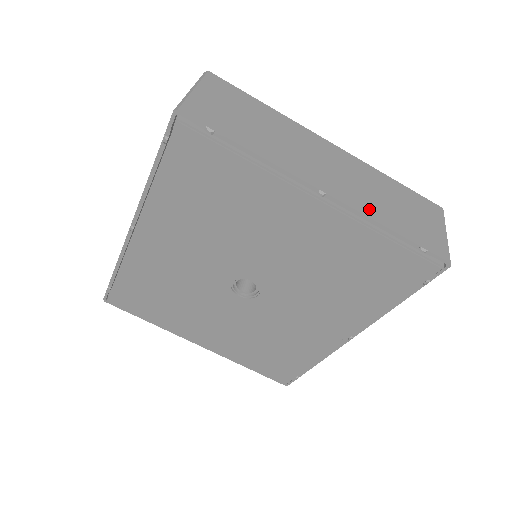
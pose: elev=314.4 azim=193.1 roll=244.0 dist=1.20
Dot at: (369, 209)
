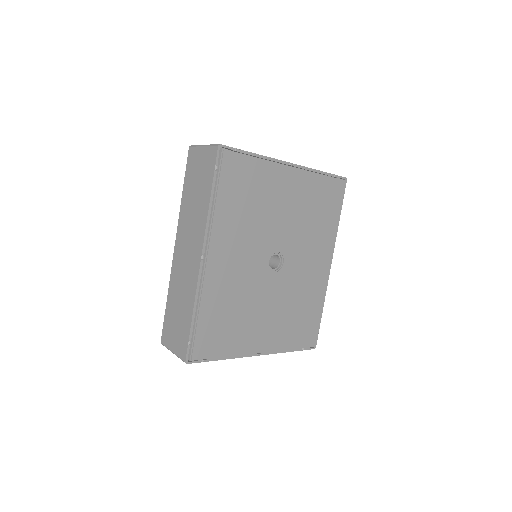
Dot at: occluded
